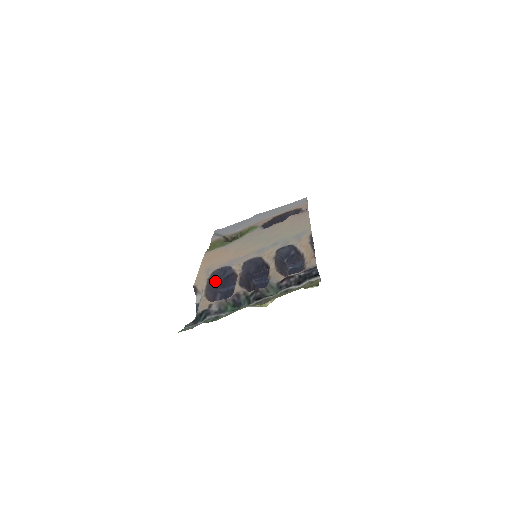
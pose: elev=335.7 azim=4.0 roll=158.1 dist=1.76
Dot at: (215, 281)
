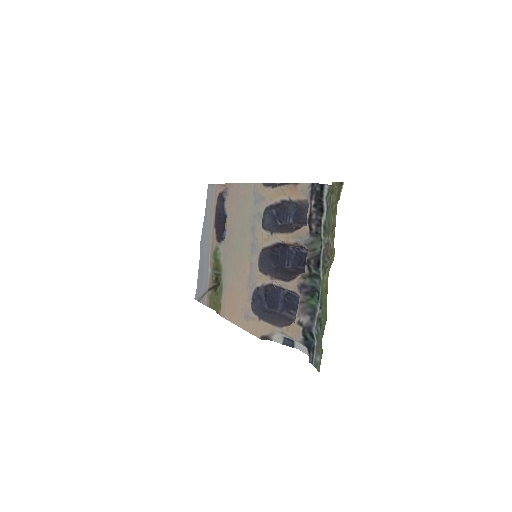
Dot at: (265, 312)
